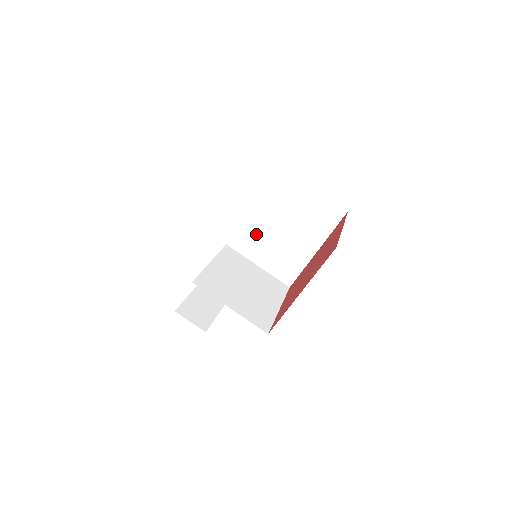
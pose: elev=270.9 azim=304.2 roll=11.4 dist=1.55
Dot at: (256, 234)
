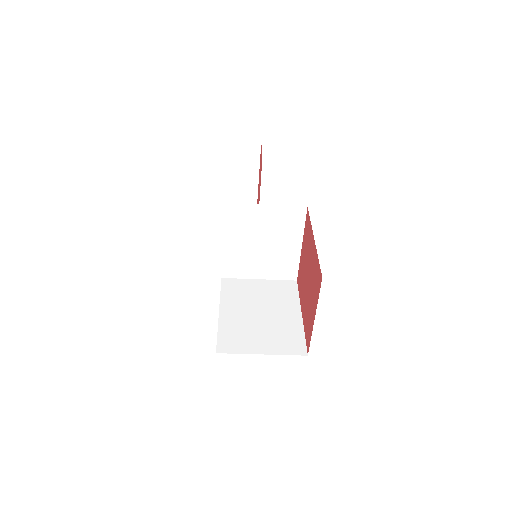
Dot at: occluded
